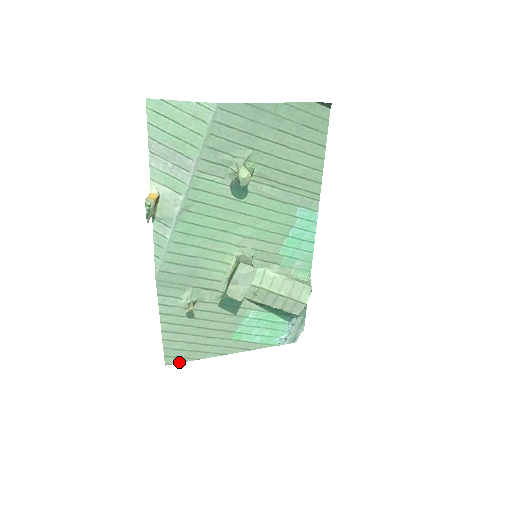
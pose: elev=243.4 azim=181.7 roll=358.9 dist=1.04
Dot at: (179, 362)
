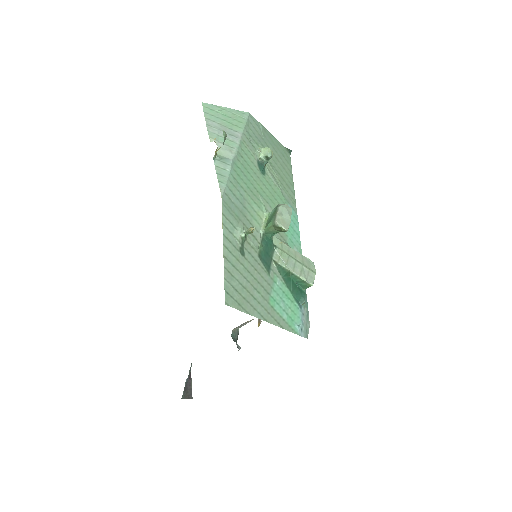
Dot at: (235, 308)
